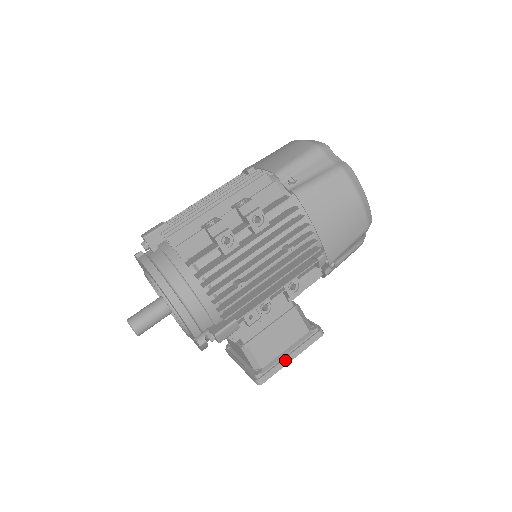
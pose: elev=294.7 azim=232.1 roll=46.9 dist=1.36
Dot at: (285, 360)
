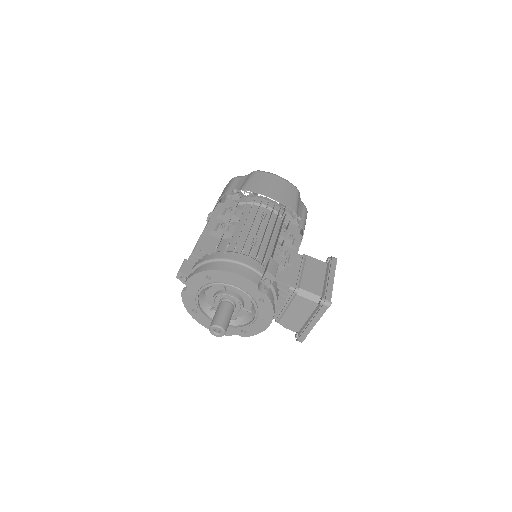
Dot at: (329, 282)
